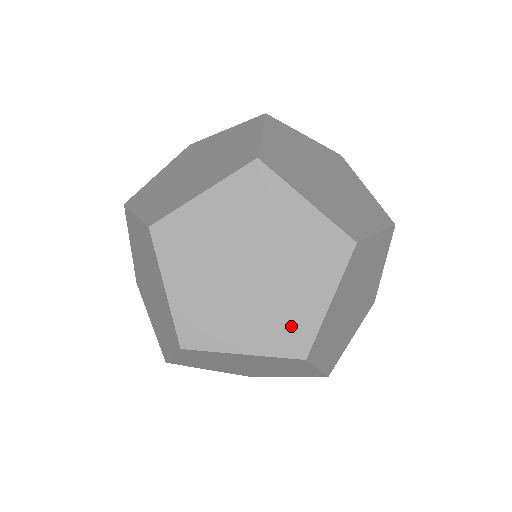
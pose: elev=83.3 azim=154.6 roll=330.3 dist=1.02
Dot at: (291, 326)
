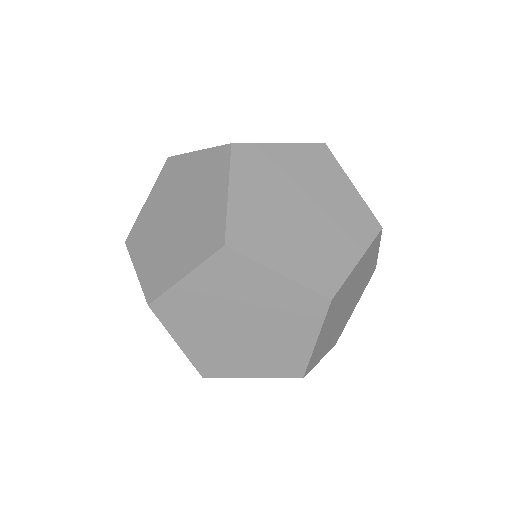
Dot at: (286, 359)
